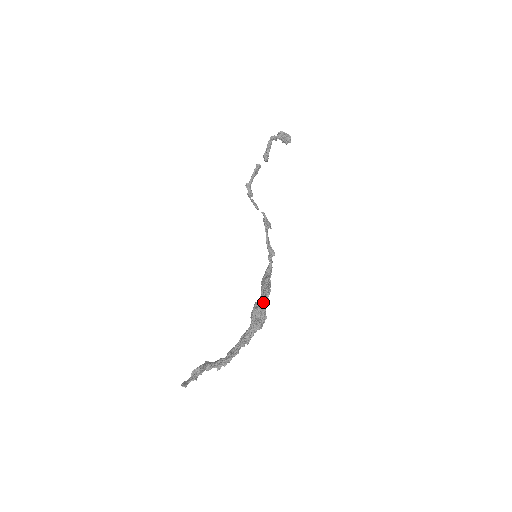
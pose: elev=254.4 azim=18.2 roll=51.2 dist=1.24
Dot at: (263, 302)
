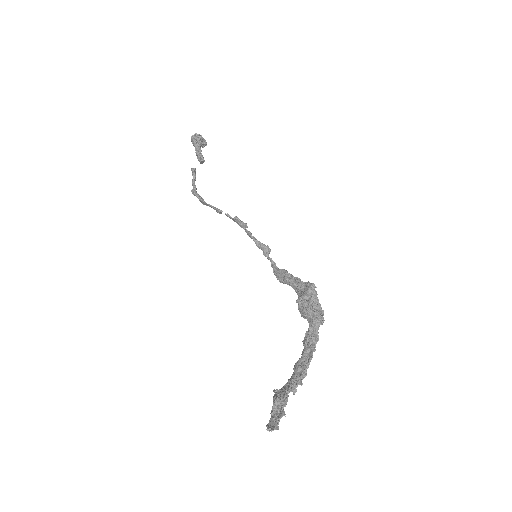
Dot at: (312, 292)
